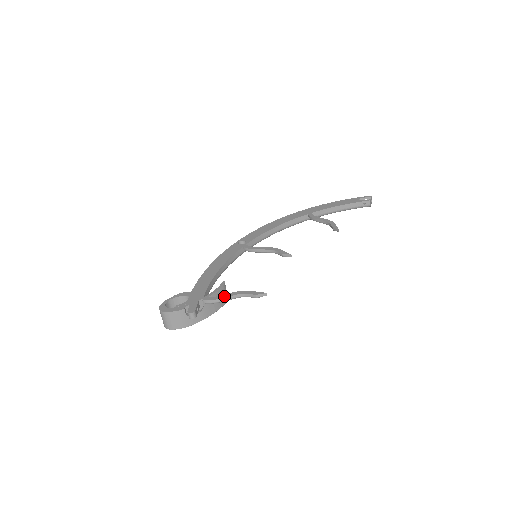
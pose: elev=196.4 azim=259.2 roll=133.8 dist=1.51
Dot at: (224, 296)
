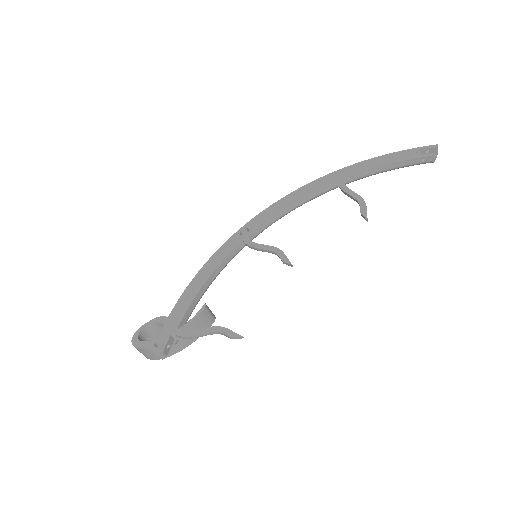
Dot at: (197, 332)
